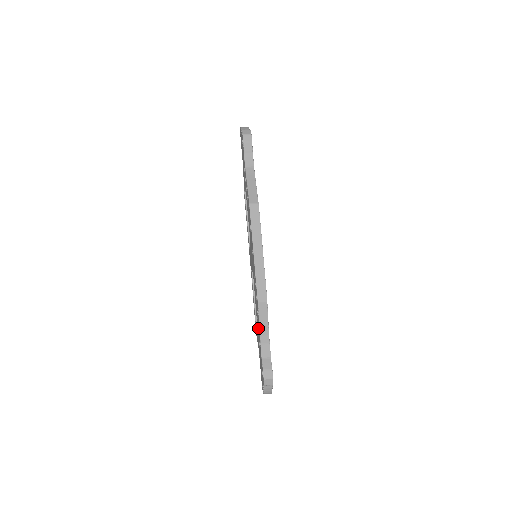
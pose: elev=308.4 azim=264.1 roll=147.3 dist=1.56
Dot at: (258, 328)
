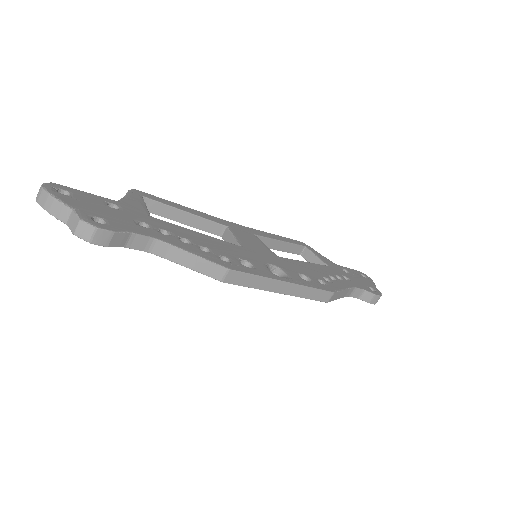
Dot at: occluded
